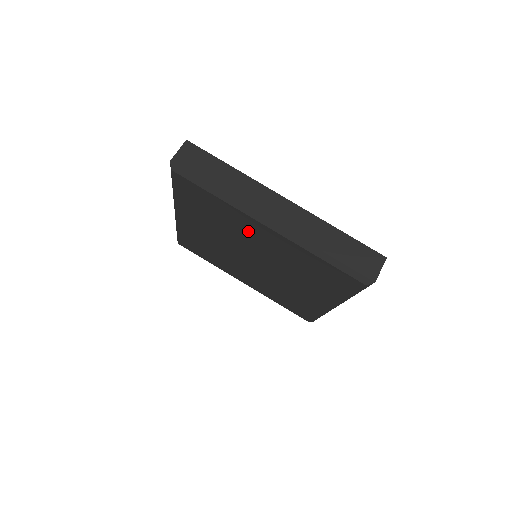
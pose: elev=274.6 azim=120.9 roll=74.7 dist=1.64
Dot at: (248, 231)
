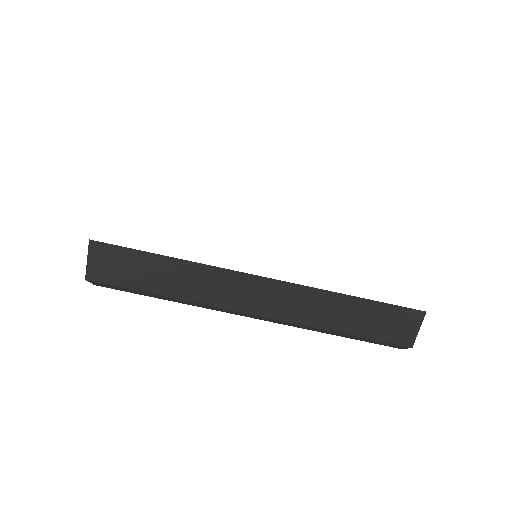
Dot at: occluded
